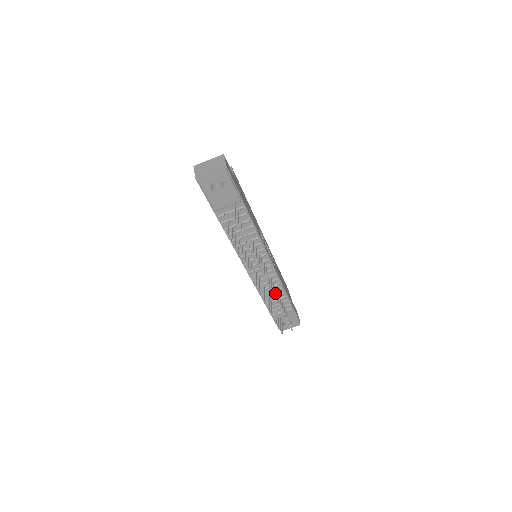
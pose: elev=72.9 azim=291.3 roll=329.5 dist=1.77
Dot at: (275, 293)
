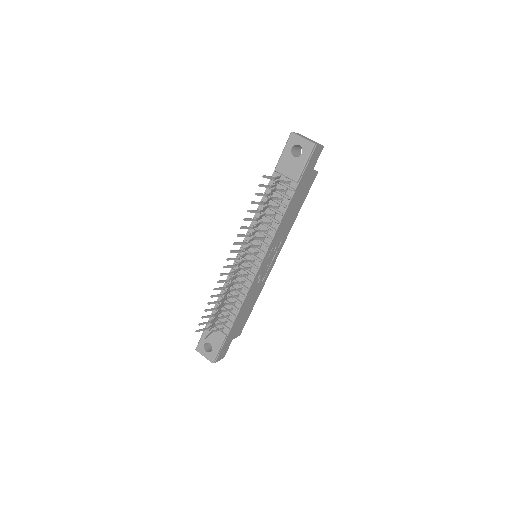
Dot at: (232, 296)
